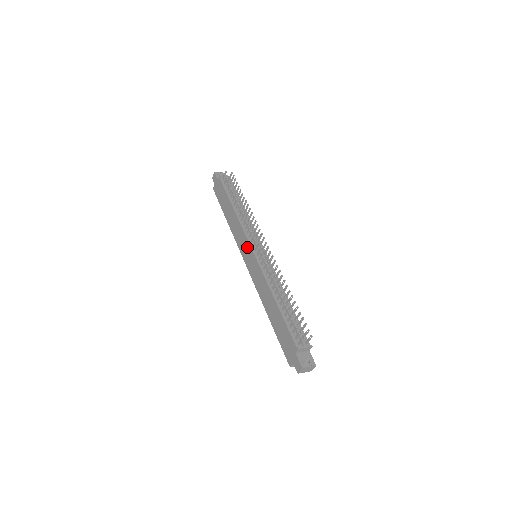
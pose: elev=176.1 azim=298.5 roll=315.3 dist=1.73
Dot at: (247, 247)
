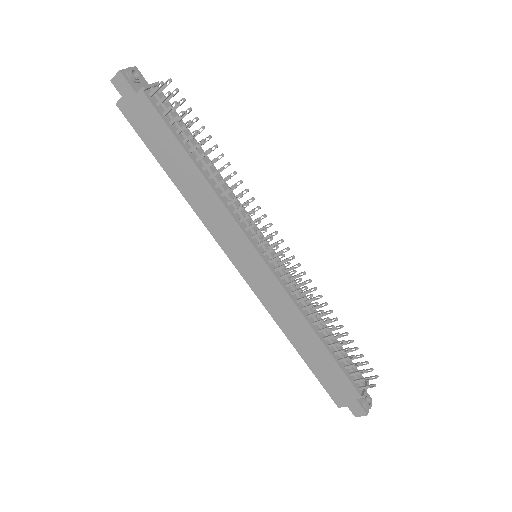
Dot at: (245, 247)
